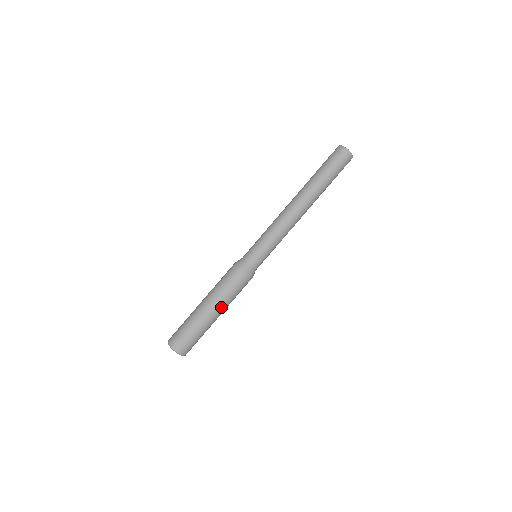
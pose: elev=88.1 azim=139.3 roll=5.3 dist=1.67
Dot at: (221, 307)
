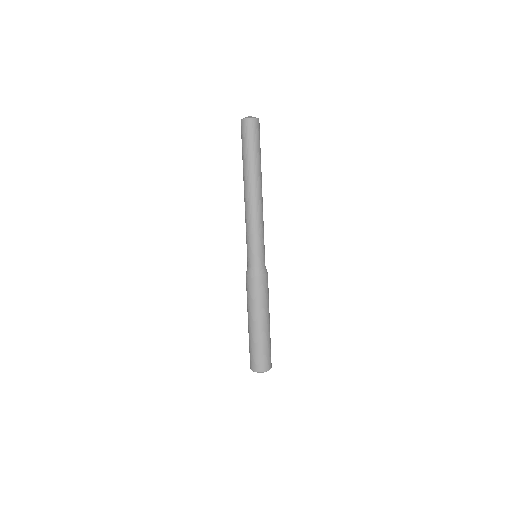
Dot at: (267, 314)
